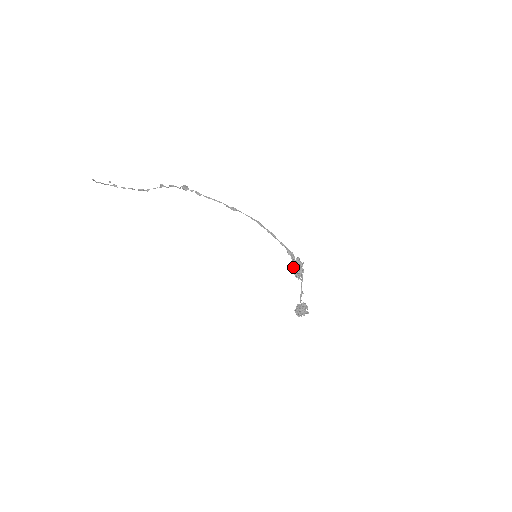
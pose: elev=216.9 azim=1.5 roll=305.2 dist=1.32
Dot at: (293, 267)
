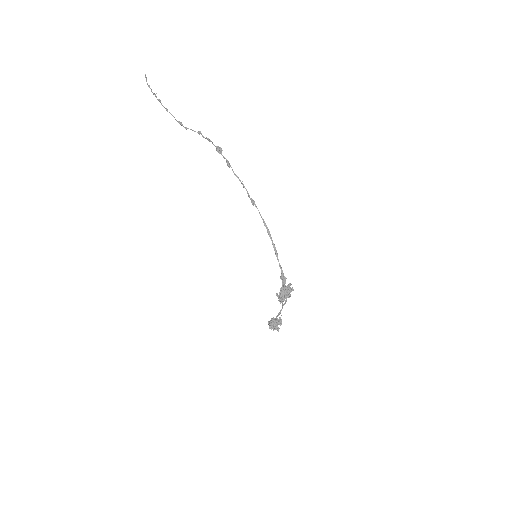
Dot at: (280, 291)
